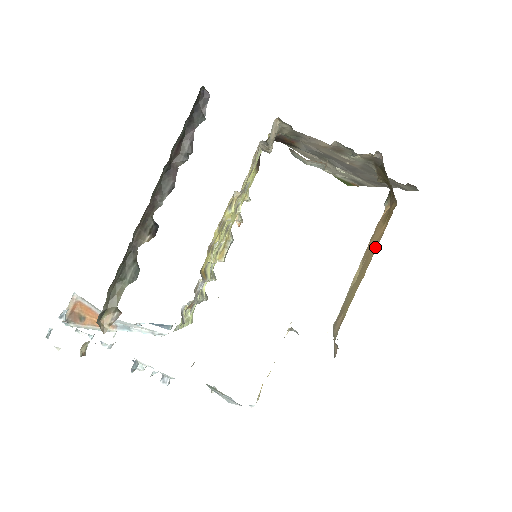
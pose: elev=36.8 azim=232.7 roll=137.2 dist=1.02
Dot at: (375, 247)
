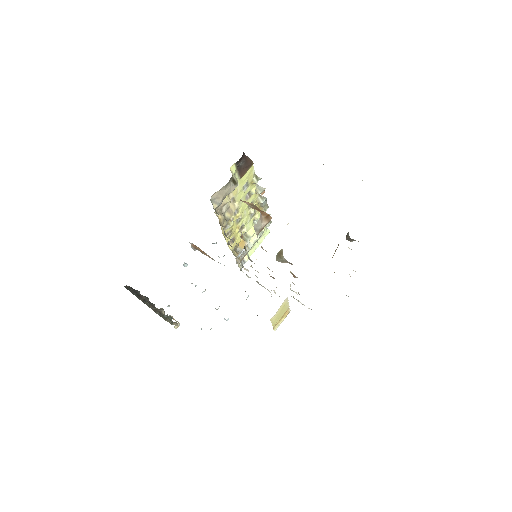
Dot at: occluded
